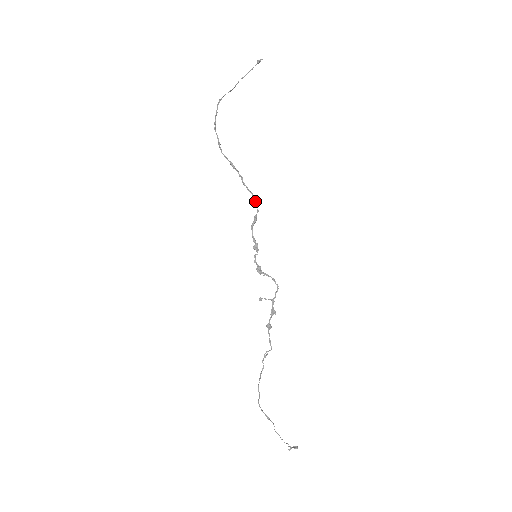
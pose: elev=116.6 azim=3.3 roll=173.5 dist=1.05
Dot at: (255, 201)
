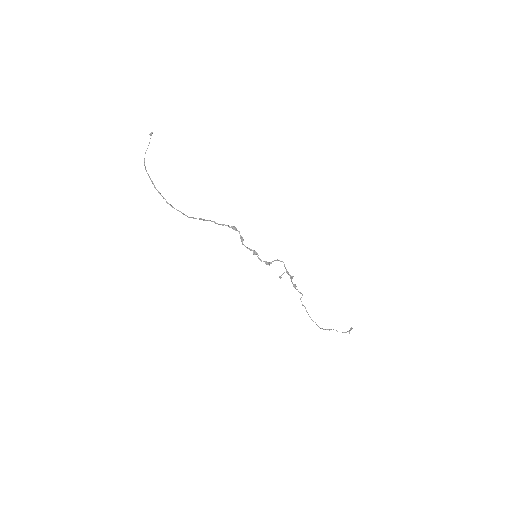
Dot at: (232, 228)
